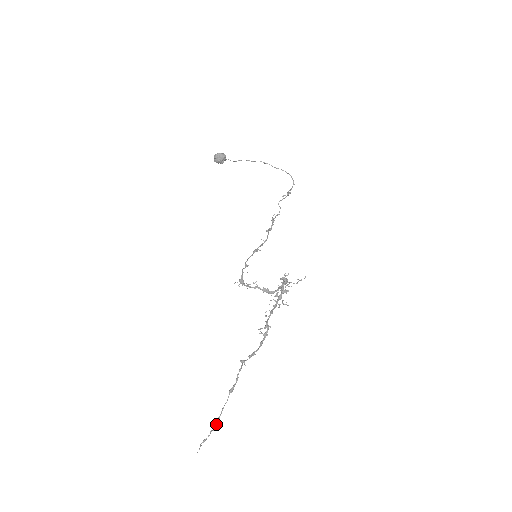
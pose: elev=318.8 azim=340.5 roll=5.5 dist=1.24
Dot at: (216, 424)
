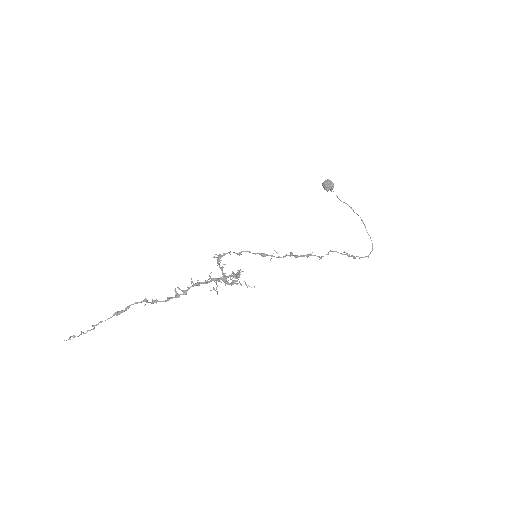
Dot at: (88, 330)
